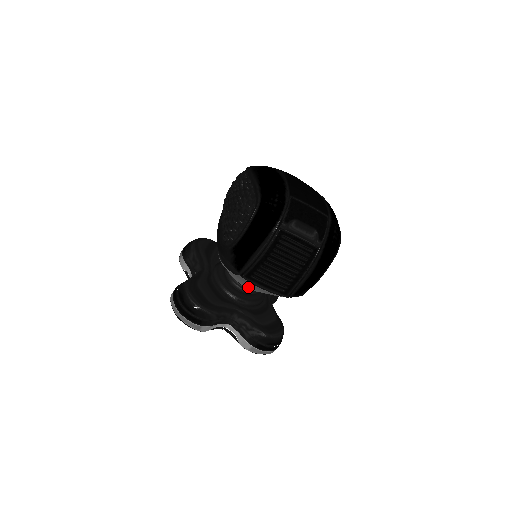
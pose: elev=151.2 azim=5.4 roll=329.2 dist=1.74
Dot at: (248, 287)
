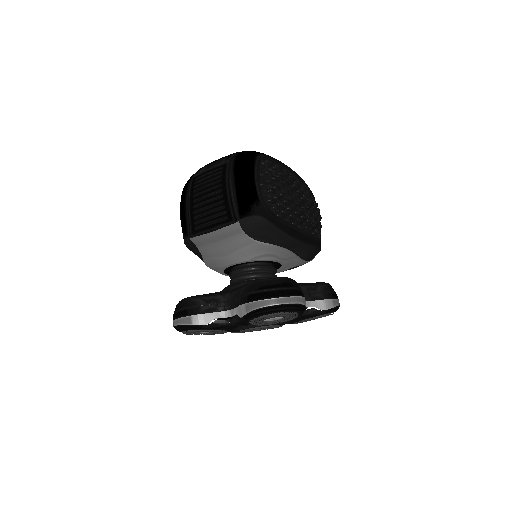
Dot at: (224, 259)
